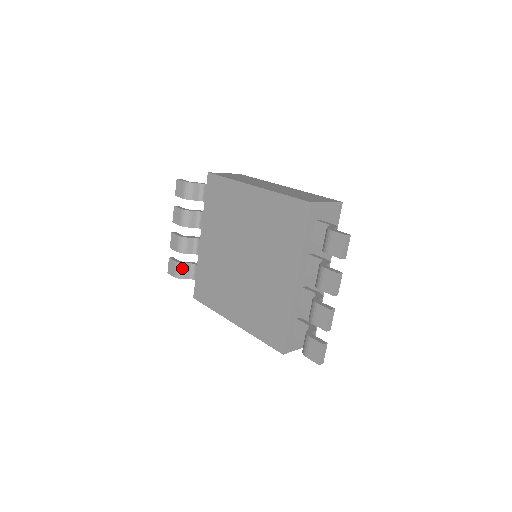
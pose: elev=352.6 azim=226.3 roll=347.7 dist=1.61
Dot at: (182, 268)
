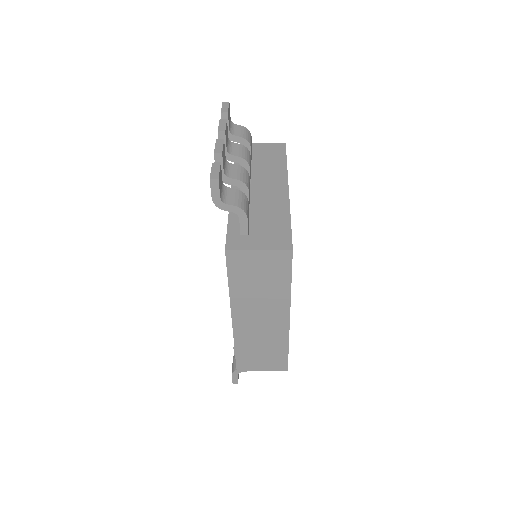
Dot at: occluded
